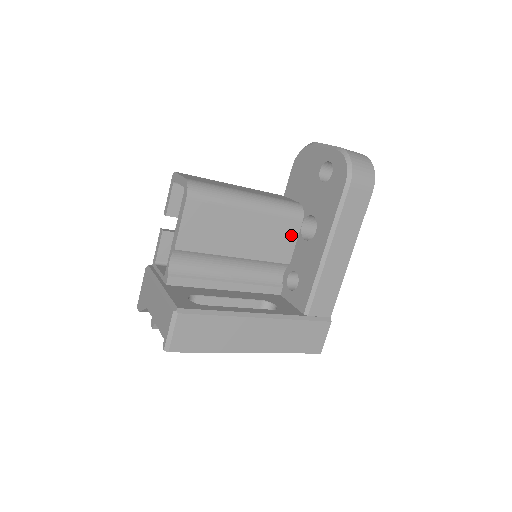
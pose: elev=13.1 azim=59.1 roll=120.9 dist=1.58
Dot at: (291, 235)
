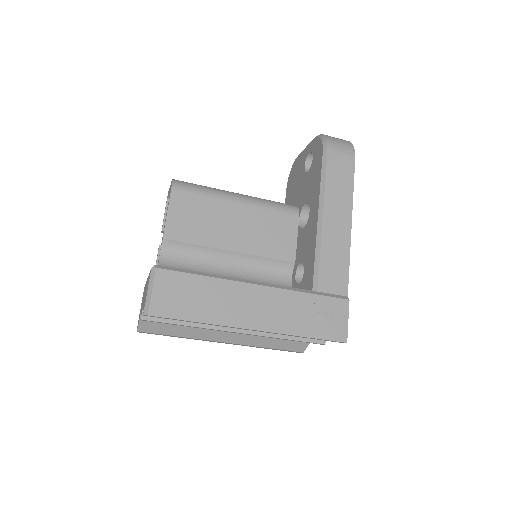
Dot at: (289, 231)
